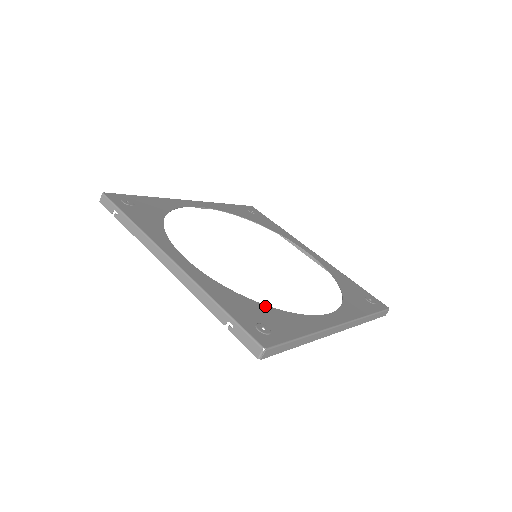
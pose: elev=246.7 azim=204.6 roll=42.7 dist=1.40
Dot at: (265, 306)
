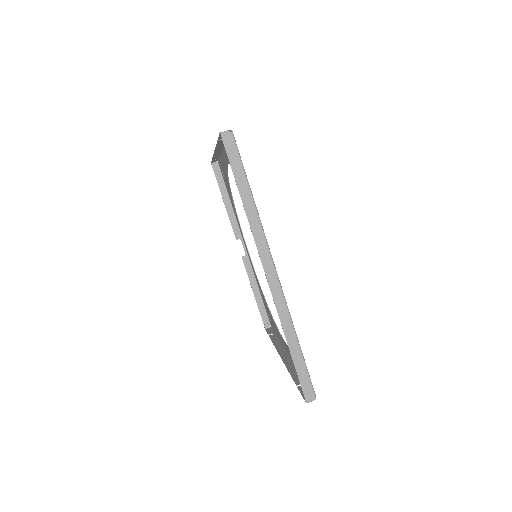
Dot at: occluded
